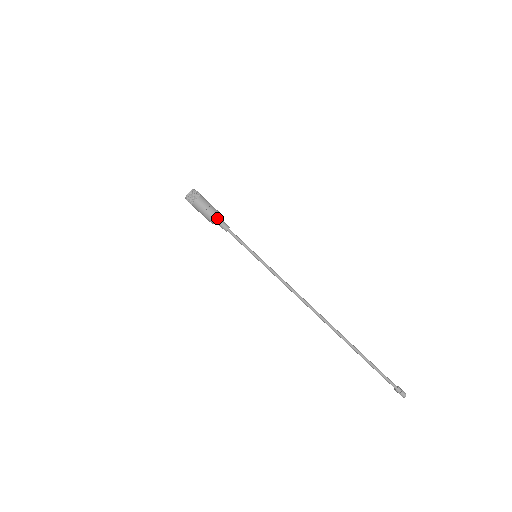
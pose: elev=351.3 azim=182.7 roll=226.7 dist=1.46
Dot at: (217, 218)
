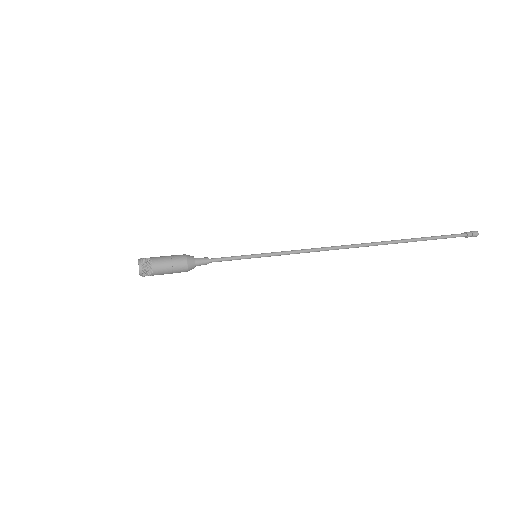
Dot at: (188, 256)
